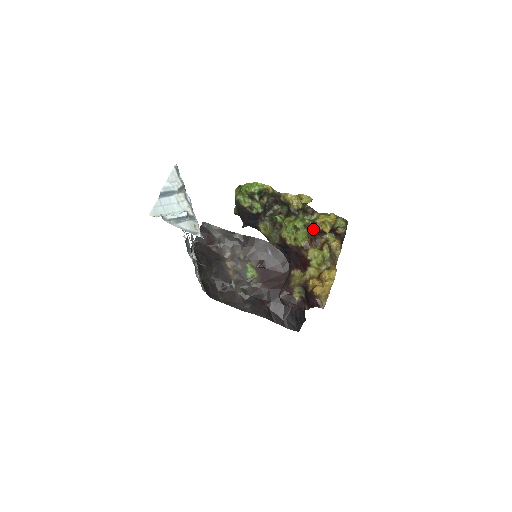
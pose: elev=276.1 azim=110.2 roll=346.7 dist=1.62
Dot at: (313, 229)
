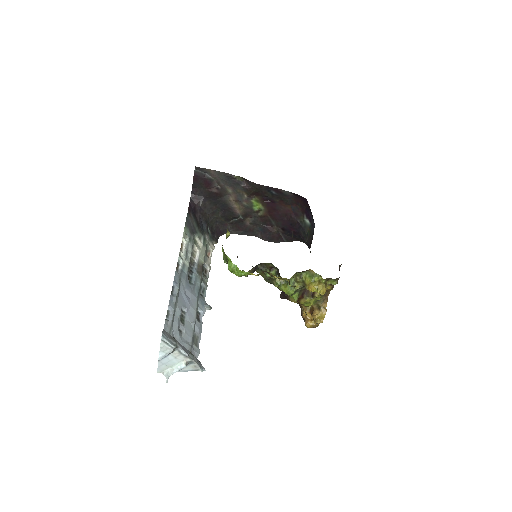
Dot at: (304, 287)
